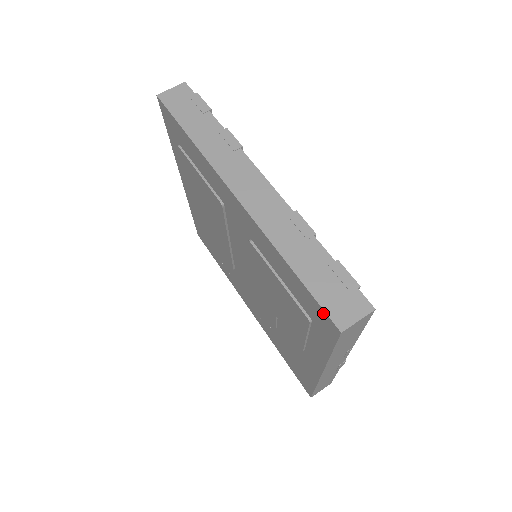
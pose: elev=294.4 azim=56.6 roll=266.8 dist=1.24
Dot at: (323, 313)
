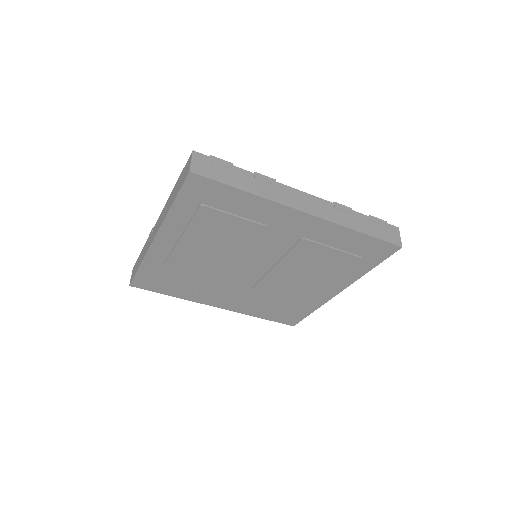
Dot at: (387, 245)
